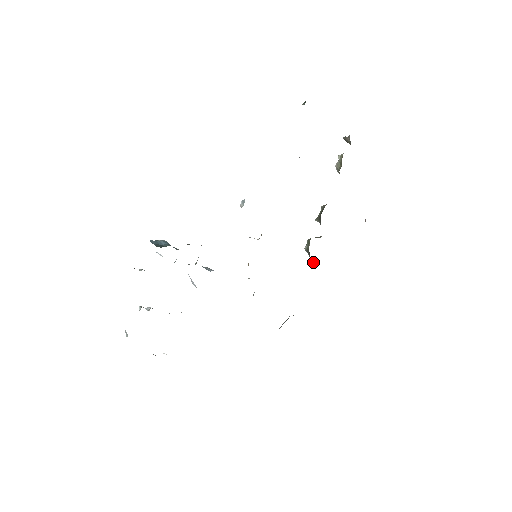
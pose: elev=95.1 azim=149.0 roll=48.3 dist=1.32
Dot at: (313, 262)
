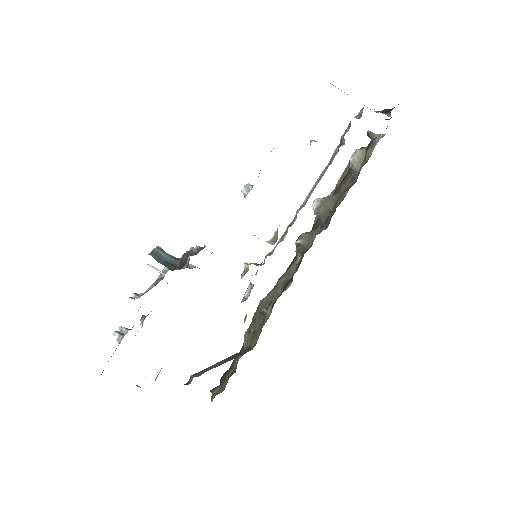
Dot at: (296, 252)
